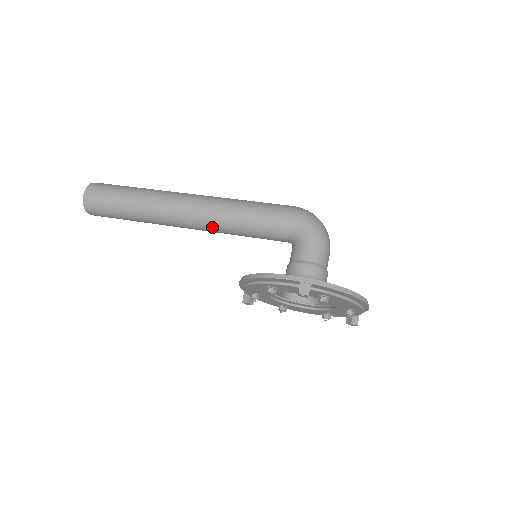
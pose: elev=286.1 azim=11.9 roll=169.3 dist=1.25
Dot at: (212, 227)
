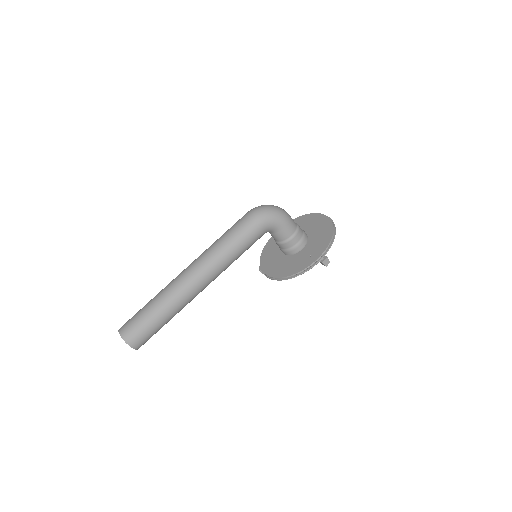
Dot at: occluded
